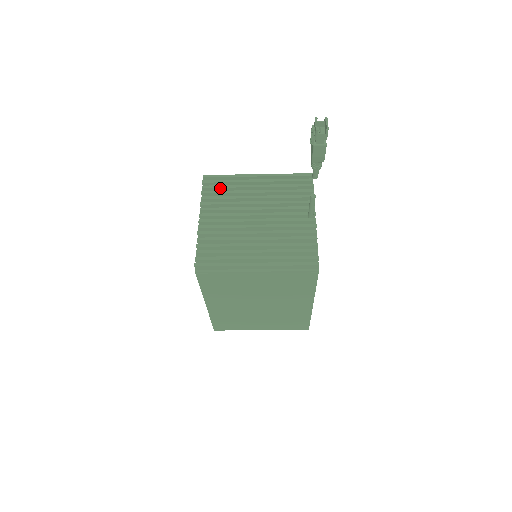
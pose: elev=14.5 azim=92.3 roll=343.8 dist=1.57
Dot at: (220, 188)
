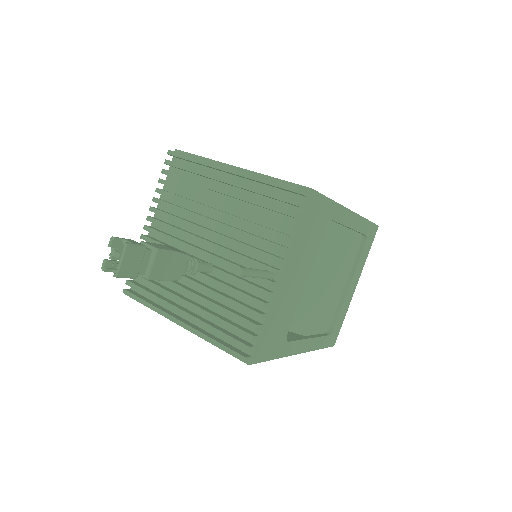
Dot at: (180, 179)
